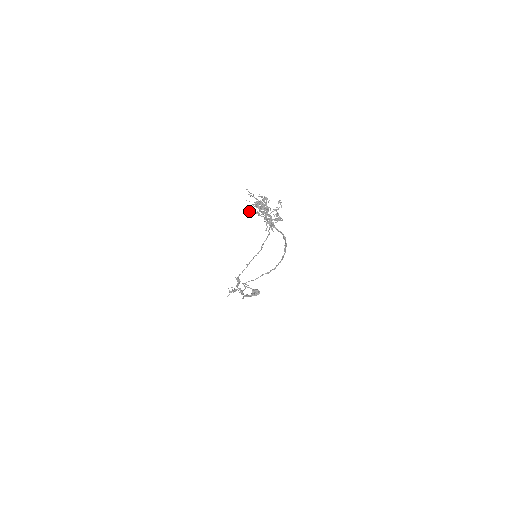
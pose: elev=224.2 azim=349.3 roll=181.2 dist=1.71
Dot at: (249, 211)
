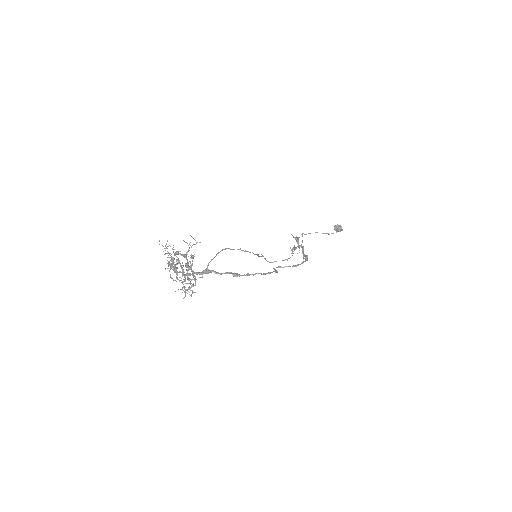
Dot at: (170, 268)
